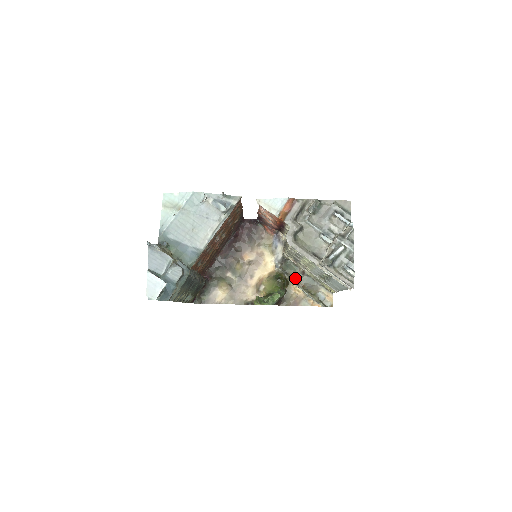
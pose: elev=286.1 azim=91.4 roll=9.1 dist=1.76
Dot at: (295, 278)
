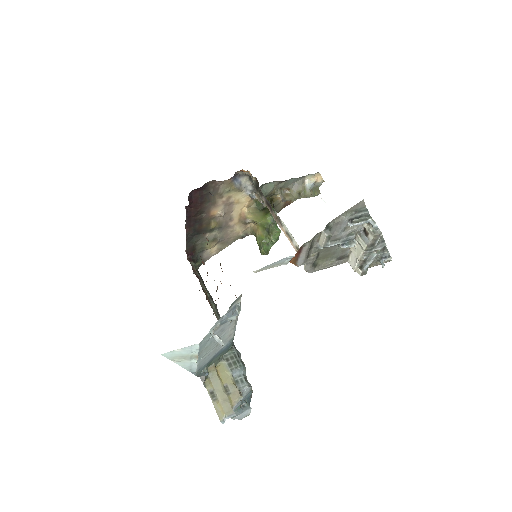
Dot at: (277, 191)
